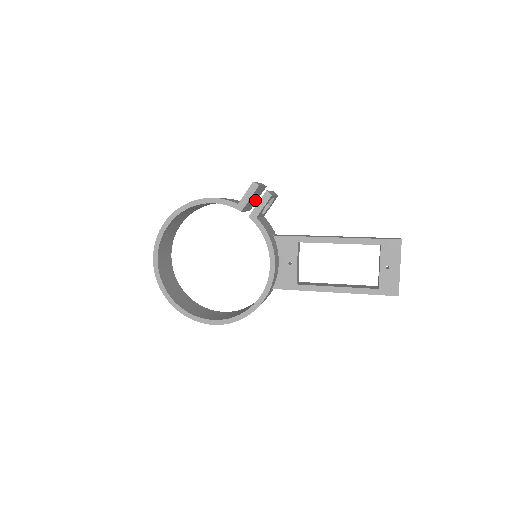
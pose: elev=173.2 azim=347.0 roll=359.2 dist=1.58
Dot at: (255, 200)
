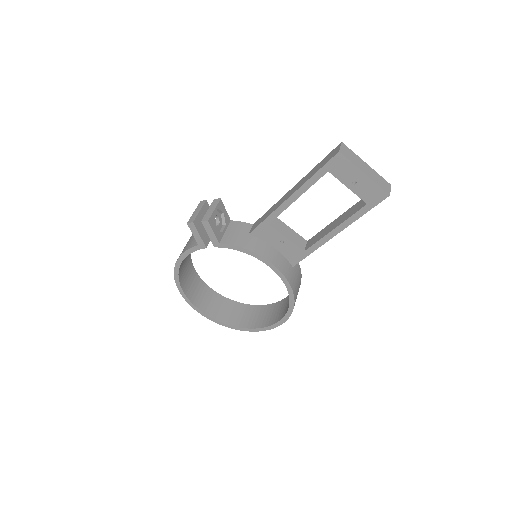
Dot at: occluded
